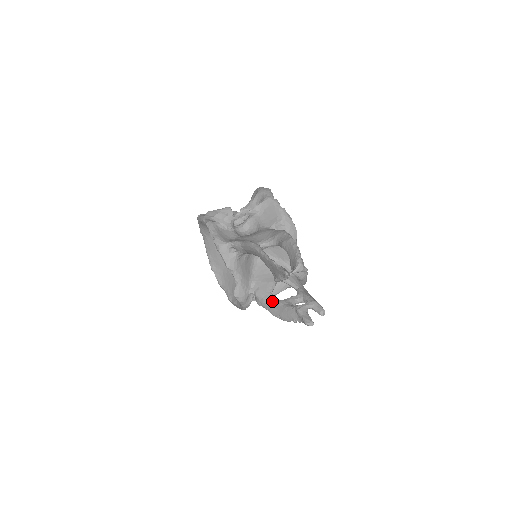
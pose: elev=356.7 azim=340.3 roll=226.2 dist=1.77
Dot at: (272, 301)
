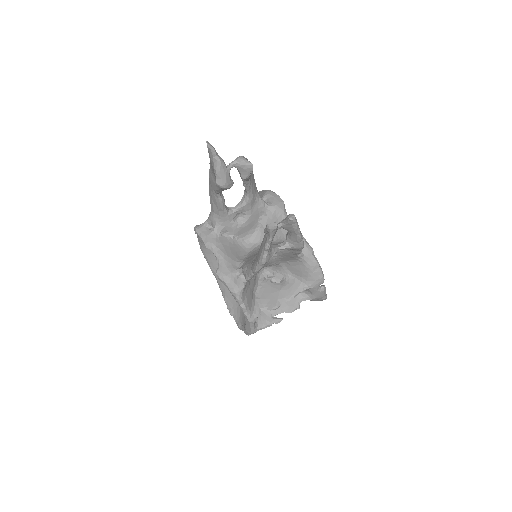
Dot at: occluded
